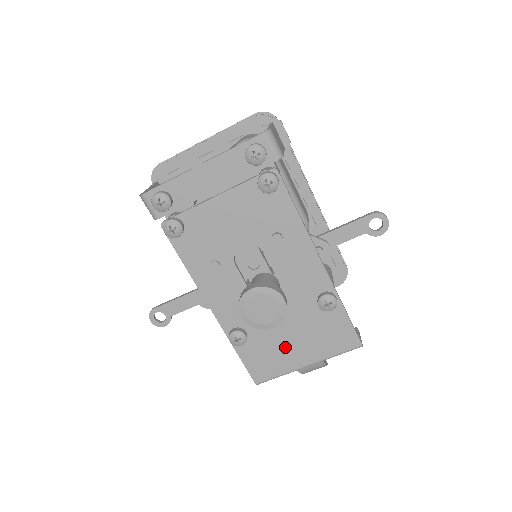
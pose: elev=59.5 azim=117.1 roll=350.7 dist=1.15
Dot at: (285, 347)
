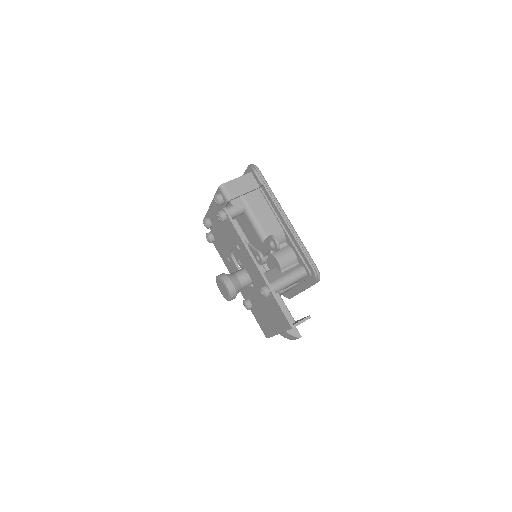
Dot at: (266, 317)
